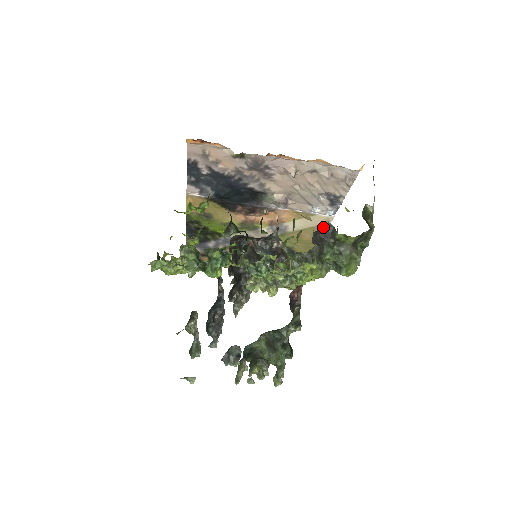
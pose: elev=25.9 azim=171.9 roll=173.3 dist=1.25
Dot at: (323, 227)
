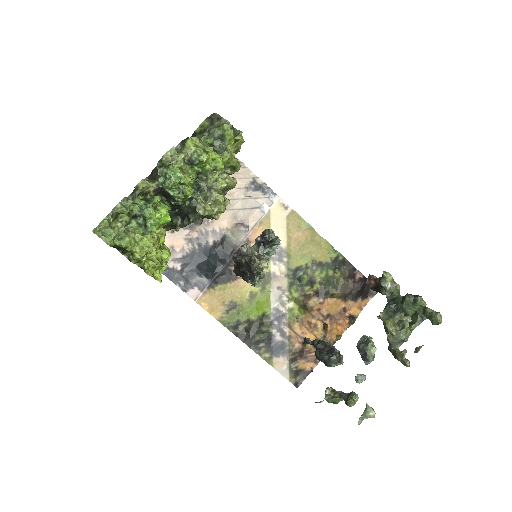
Dot at: occluded
